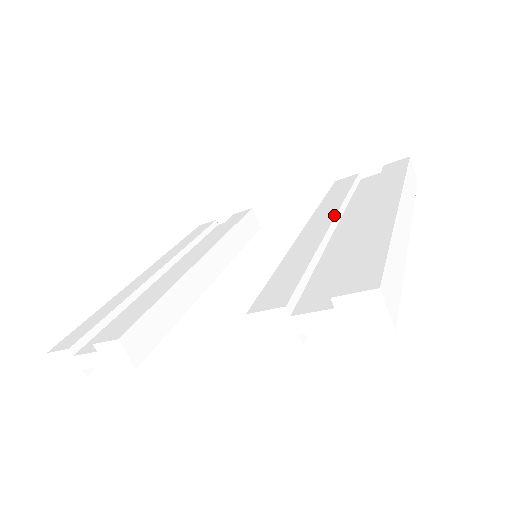
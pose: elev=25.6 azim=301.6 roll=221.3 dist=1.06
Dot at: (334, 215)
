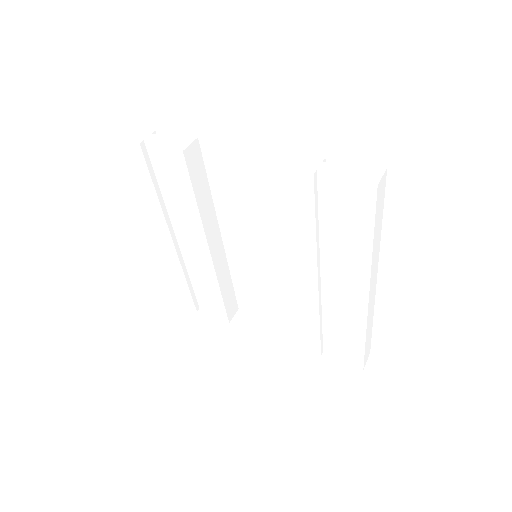
Dot at: (316, 277)
